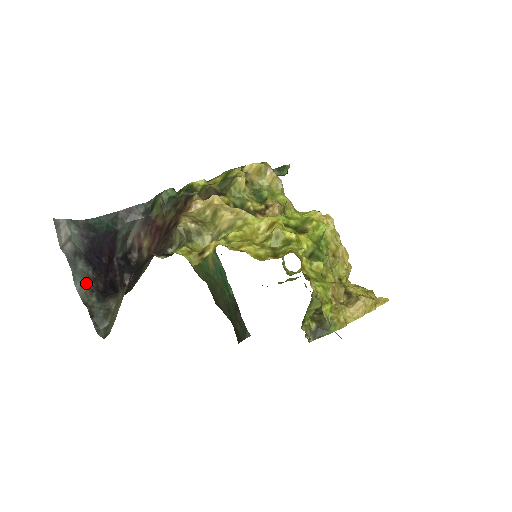
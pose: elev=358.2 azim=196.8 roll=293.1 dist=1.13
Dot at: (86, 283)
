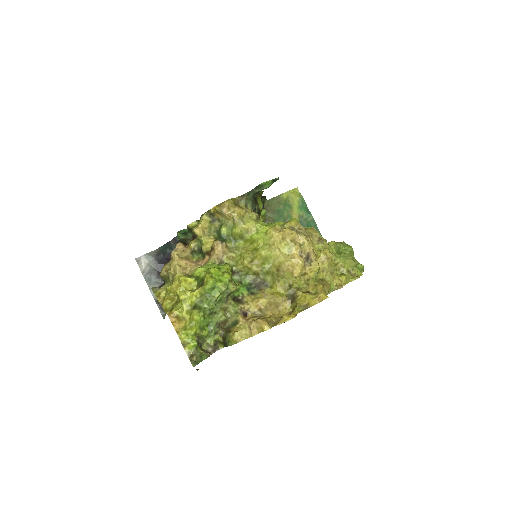
Dot at: occluded
